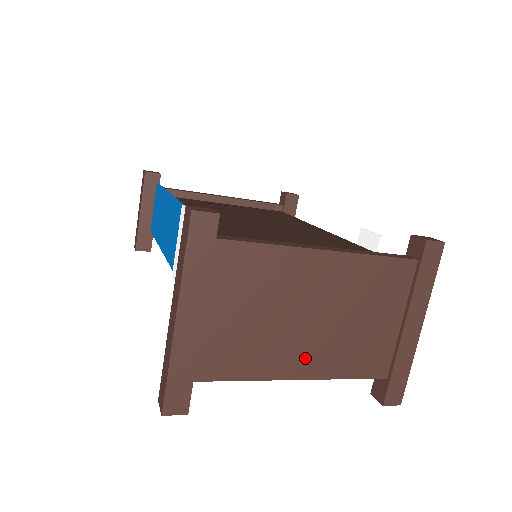
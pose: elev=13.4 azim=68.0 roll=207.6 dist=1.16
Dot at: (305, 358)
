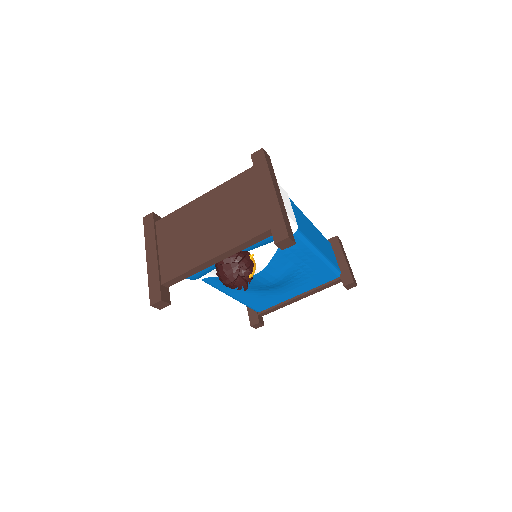
Dot at: (213, 246)
